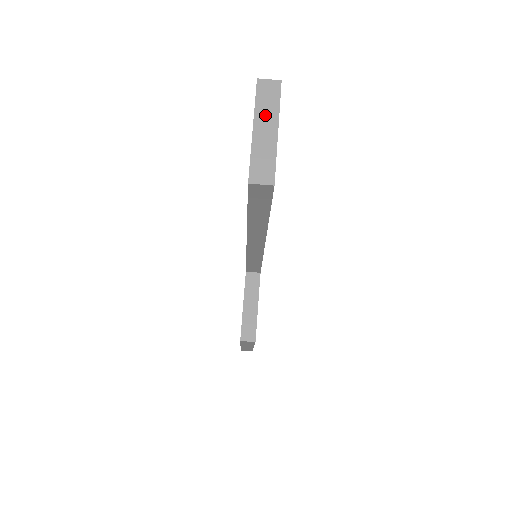
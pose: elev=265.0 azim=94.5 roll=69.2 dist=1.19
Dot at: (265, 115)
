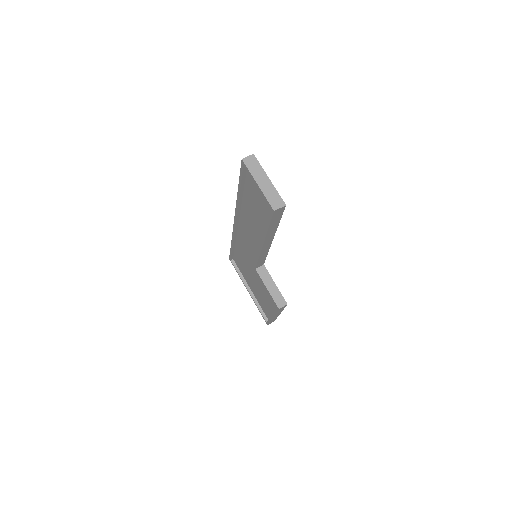
Dot at: (258, 175)
